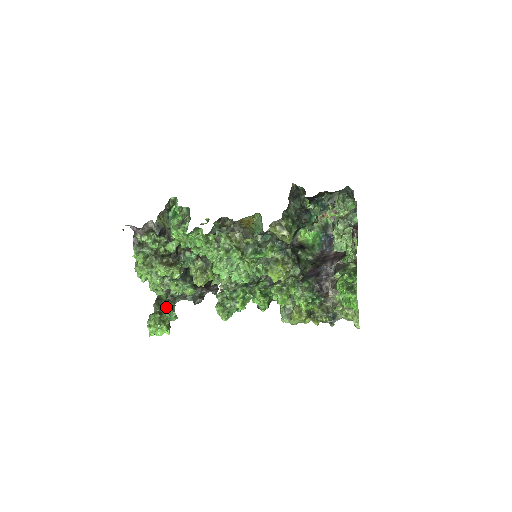
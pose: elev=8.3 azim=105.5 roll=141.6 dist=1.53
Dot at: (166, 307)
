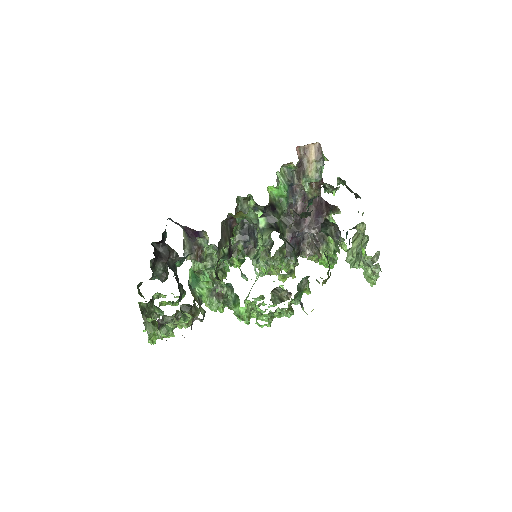
Dot at: (152, 312)
